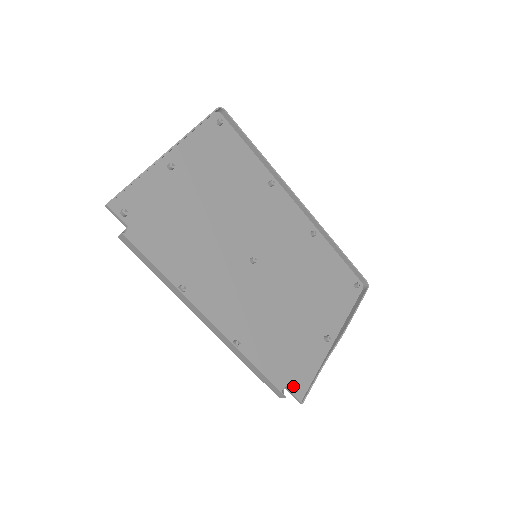
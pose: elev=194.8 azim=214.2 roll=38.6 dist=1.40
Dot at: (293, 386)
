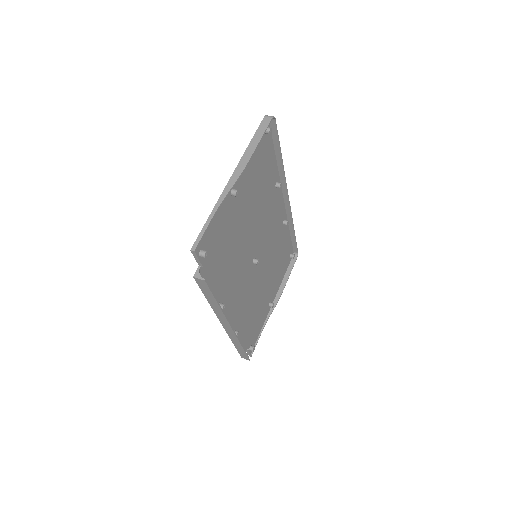
Dot at: (250, 347)
